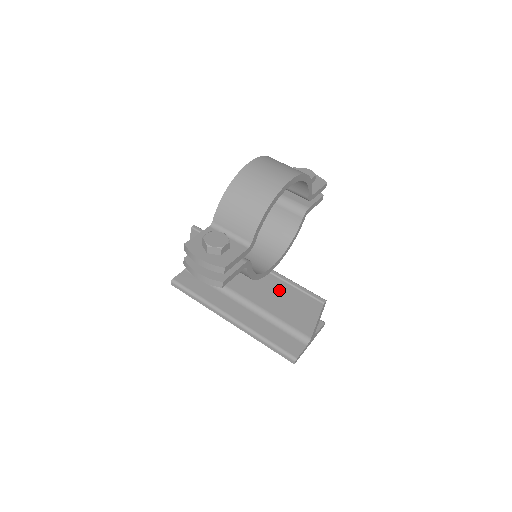
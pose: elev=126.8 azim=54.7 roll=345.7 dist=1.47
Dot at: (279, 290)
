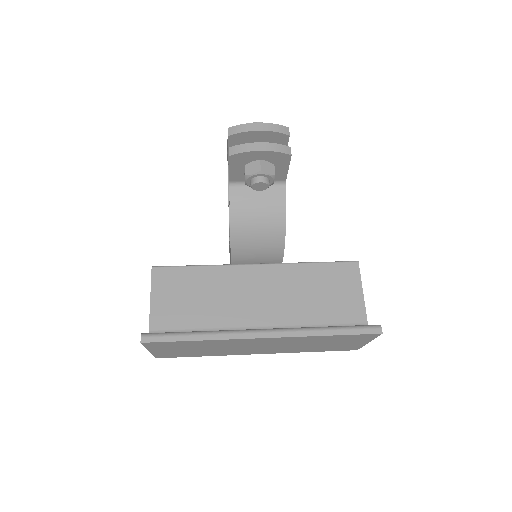
Dot at: (301, 280)
